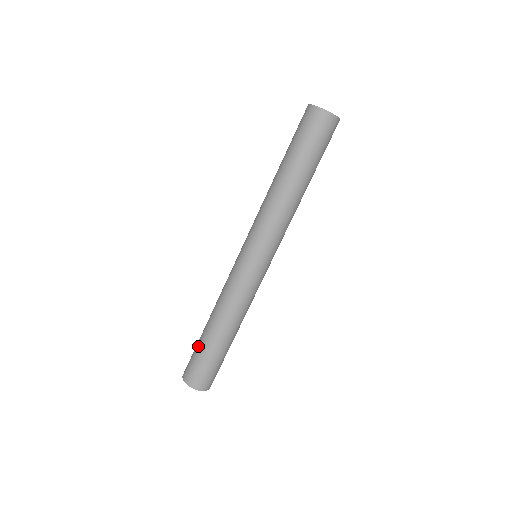
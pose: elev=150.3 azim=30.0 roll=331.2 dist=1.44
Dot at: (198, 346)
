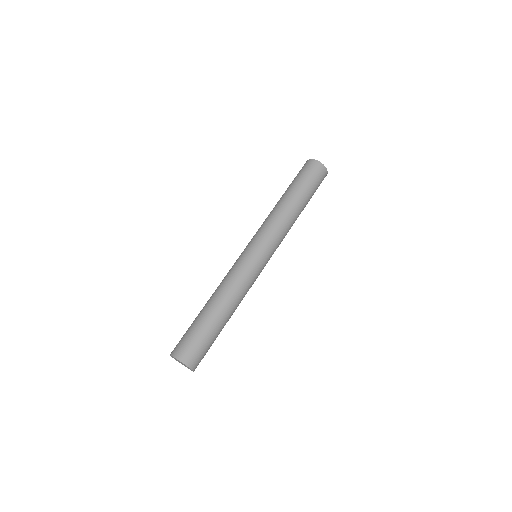
Dot at: (192, 323)
